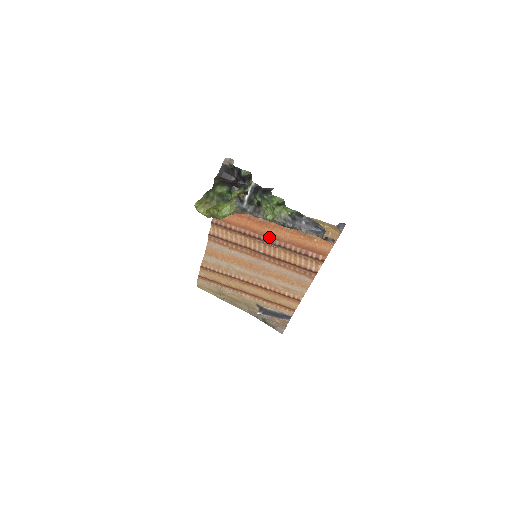
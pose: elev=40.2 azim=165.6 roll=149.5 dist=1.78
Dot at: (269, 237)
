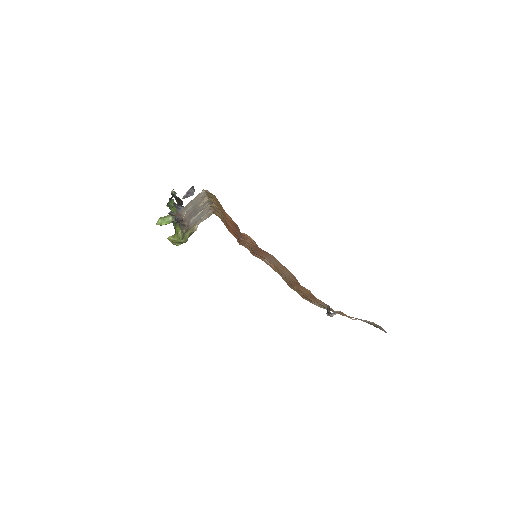
Dot at: (236, 233)
